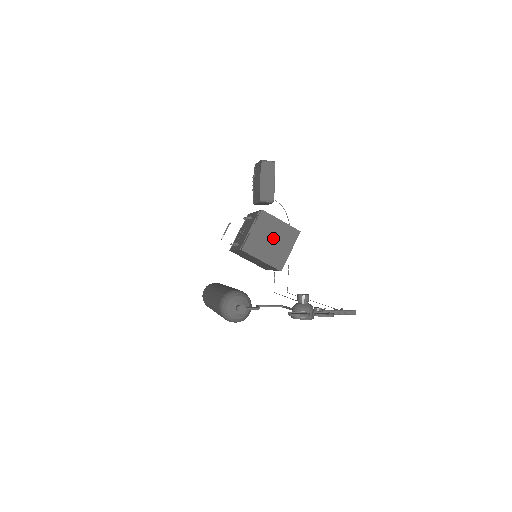
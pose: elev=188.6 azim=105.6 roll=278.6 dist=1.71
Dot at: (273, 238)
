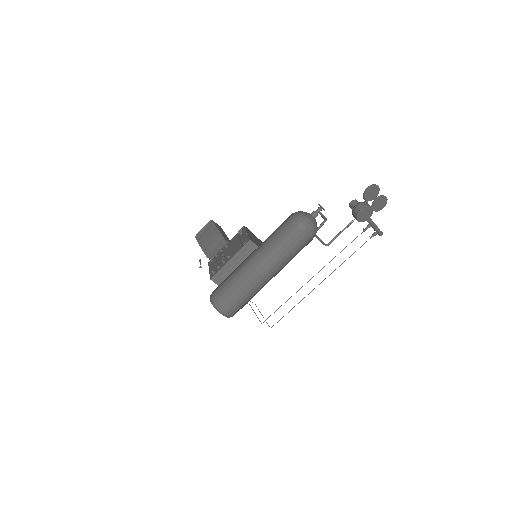
Dot at: occluded
